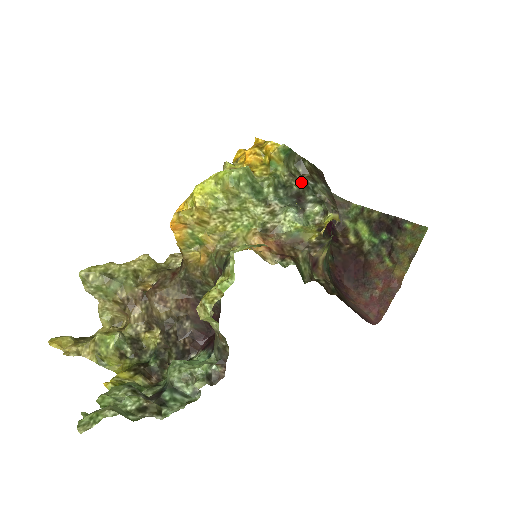
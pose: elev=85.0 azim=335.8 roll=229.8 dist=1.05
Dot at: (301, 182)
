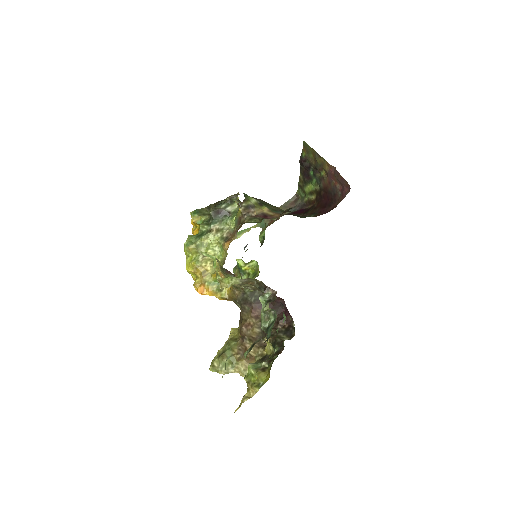
Dot at: occluded
